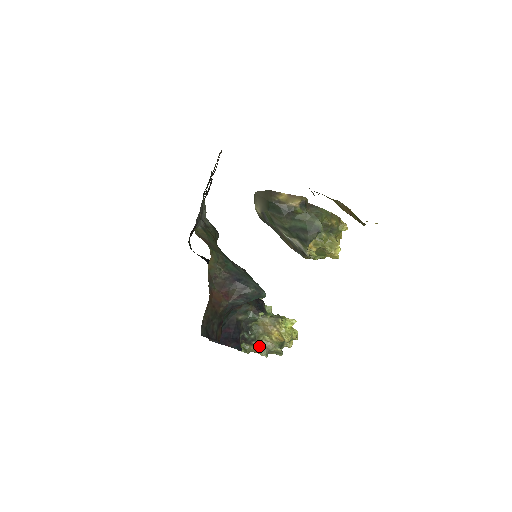
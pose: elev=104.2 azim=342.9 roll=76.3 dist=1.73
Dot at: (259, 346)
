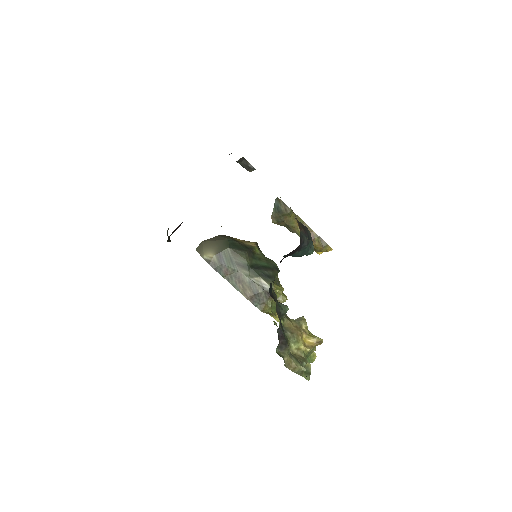
Dot at: (292, 355)
